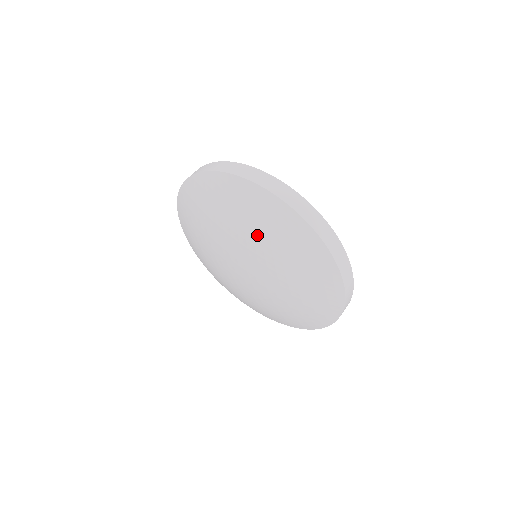
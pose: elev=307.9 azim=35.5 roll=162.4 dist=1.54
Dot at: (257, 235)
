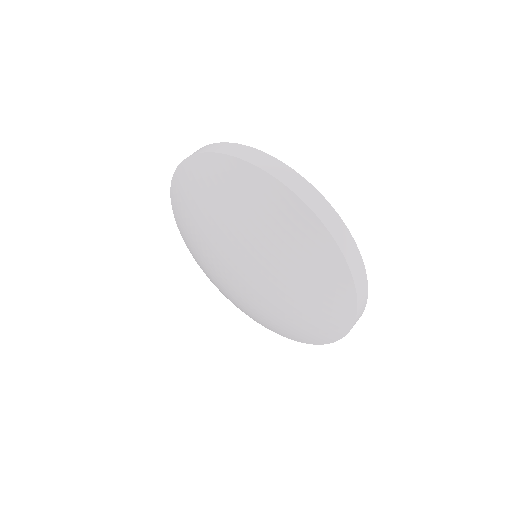
Dot at: (210, 209)
